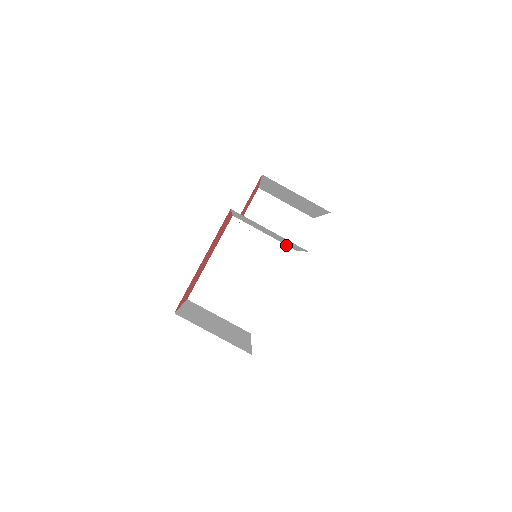
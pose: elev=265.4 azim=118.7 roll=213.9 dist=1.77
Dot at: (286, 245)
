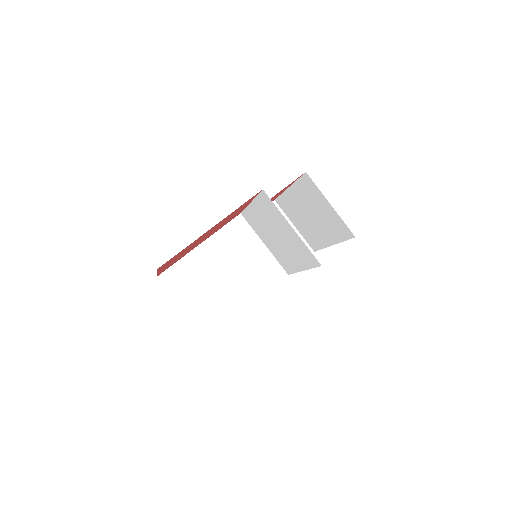
Dot at: (280, 265)
